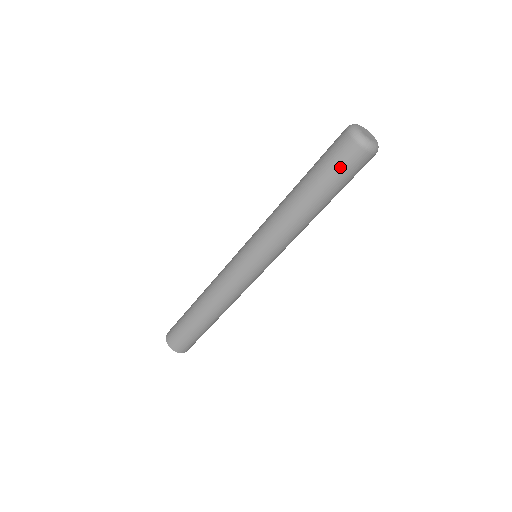
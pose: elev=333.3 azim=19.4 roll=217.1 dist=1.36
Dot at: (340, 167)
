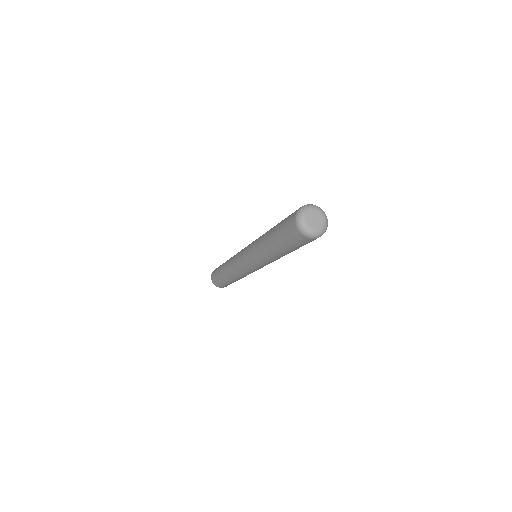
Dot at: (287, 234)
